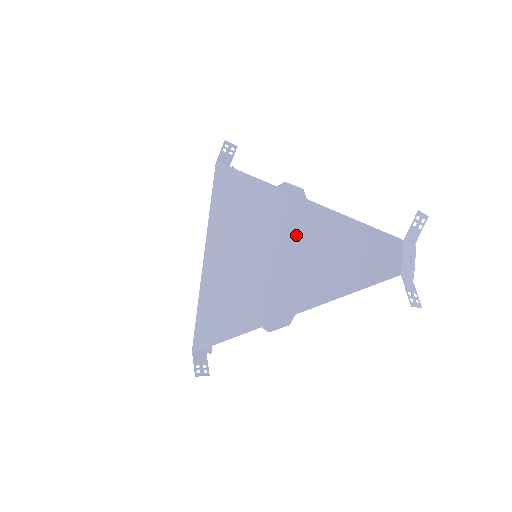
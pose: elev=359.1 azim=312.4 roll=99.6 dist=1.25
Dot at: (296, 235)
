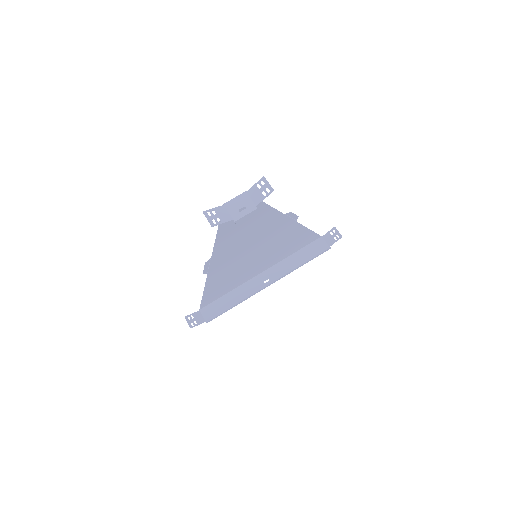
Dot at: (262, 230)
